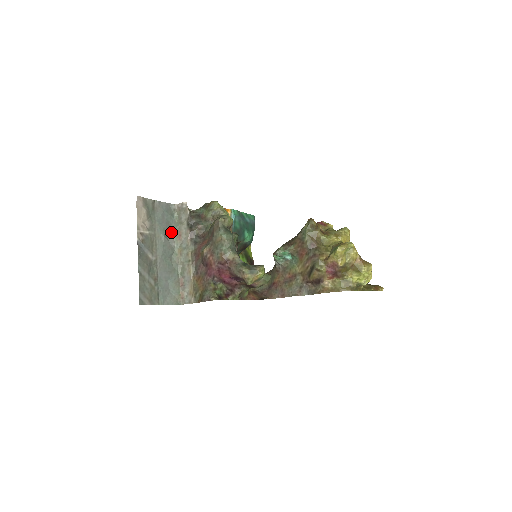
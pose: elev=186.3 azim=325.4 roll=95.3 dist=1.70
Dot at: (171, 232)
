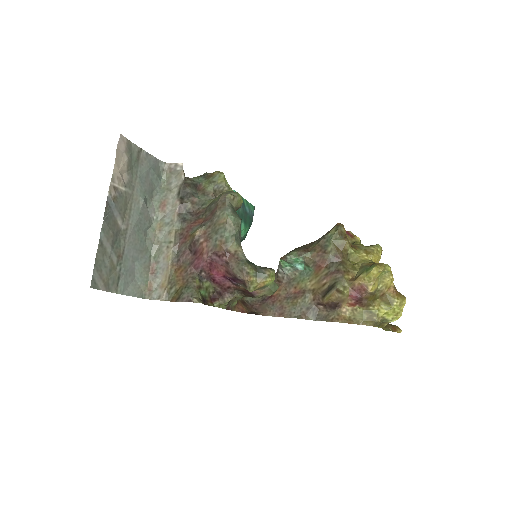
Dot at: (153, 198)
